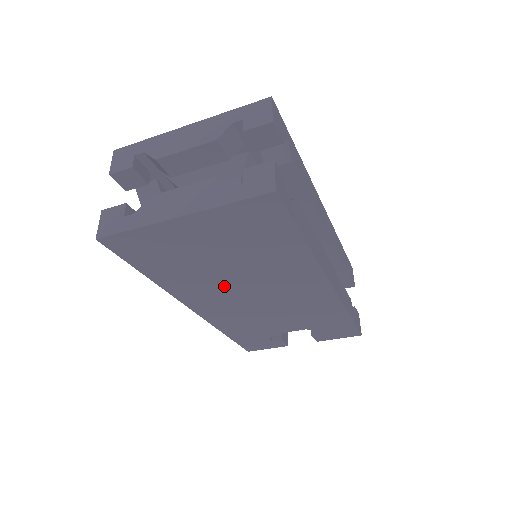
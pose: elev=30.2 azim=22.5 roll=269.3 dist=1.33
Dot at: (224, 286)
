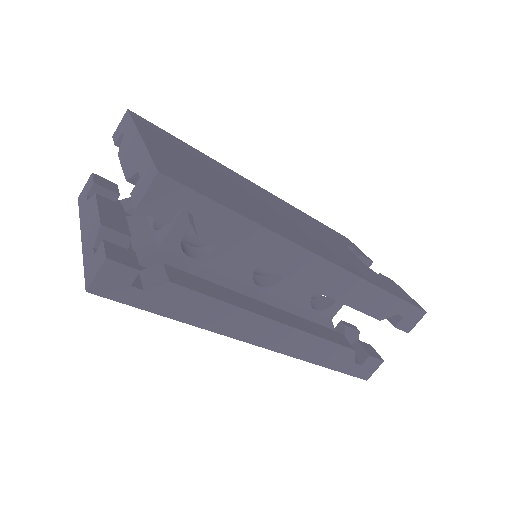
Dot at: occluded
